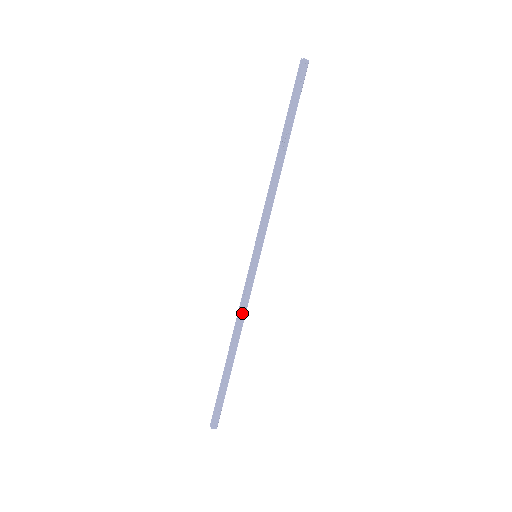
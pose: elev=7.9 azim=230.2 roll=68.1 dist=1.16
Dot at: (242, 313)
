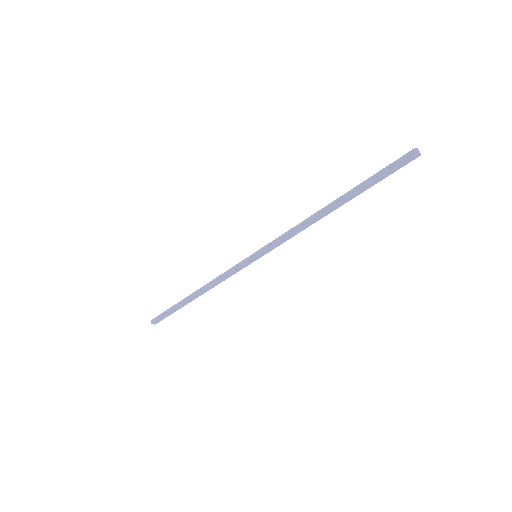
Dot at: (218, 281)
